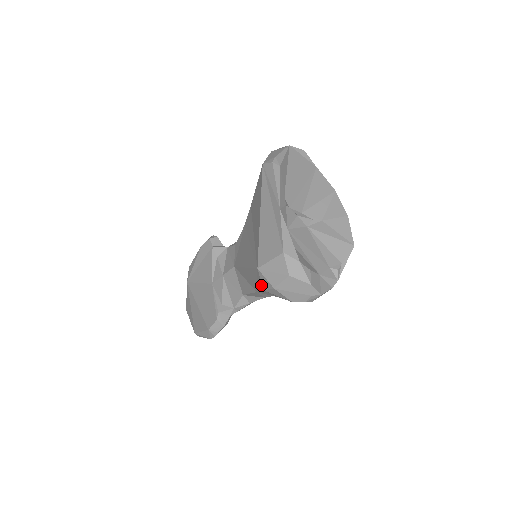
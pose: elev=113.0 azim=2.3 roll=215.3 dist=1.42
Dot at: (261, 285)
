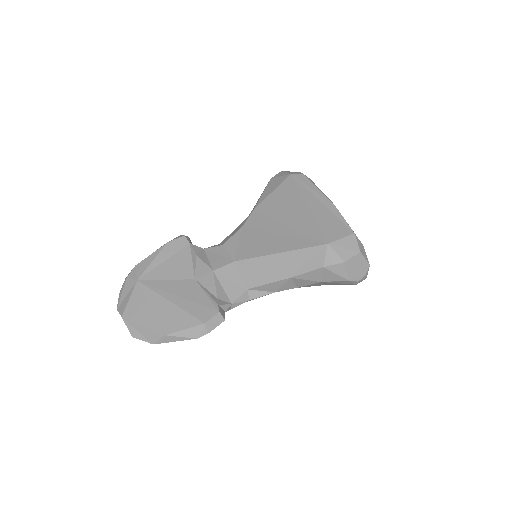
Dot at: (321, 262)
